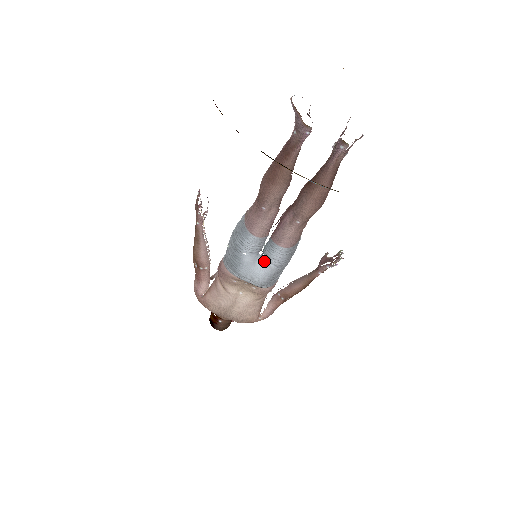
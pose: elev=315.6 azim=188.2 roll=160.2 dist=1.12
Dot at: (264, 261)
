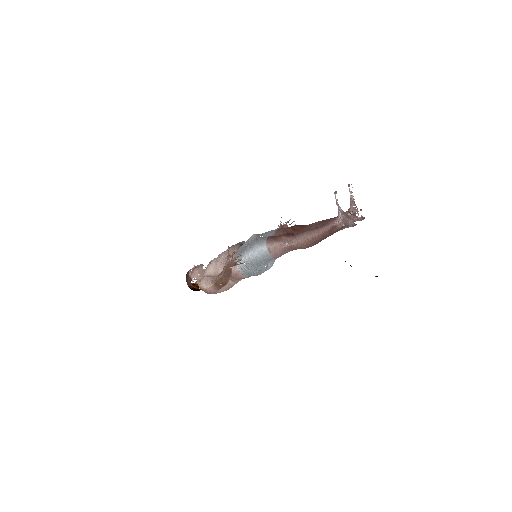
Dot at: (272, 262)
